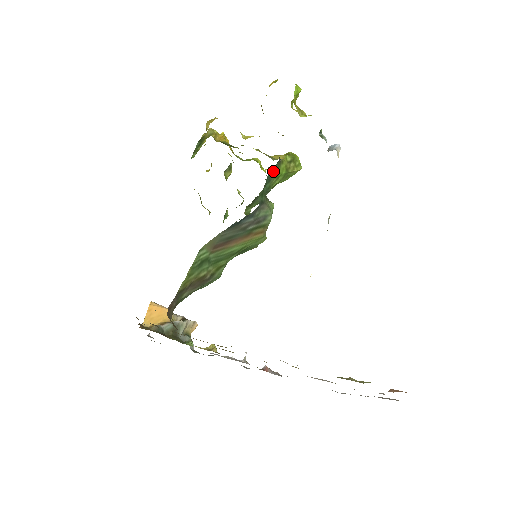
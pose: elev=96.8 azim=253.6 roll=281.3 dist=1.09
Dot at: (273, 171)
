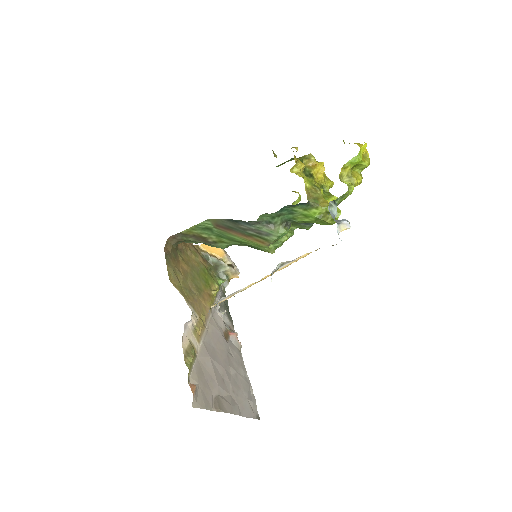
Dot at: (296, 208)
